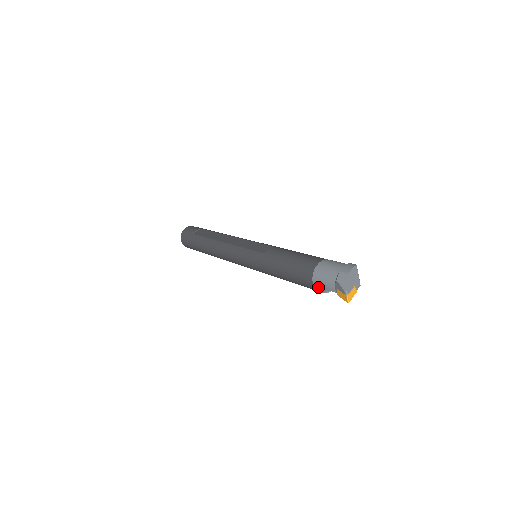
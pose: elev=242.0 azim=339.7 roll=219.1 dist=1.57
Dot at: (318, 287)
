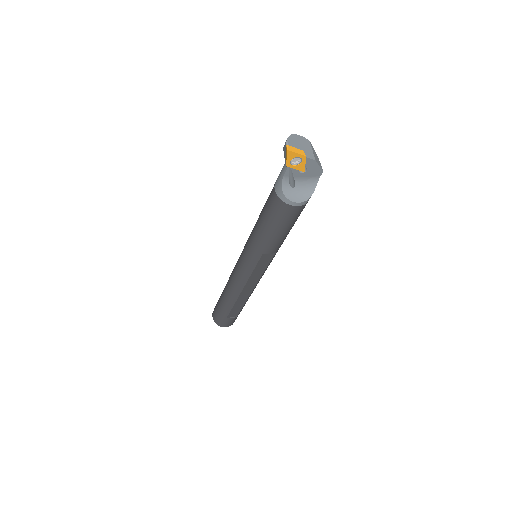
Dot at: (278, 187)
